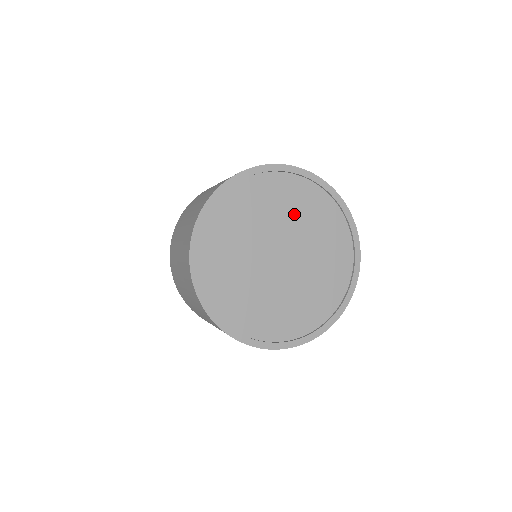
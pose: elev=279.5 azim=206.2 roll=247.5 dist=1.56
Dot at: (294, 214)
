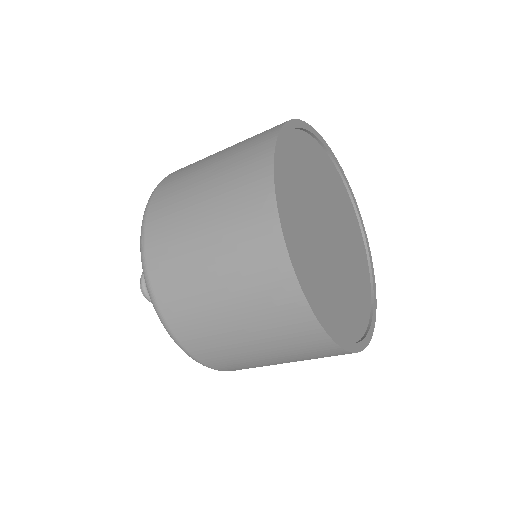
Dot at: (323, 182)
